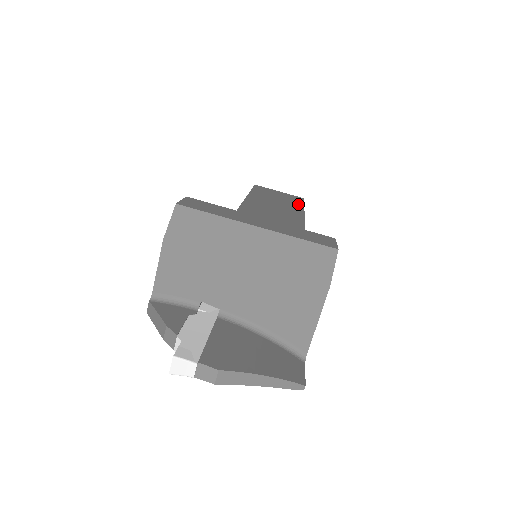
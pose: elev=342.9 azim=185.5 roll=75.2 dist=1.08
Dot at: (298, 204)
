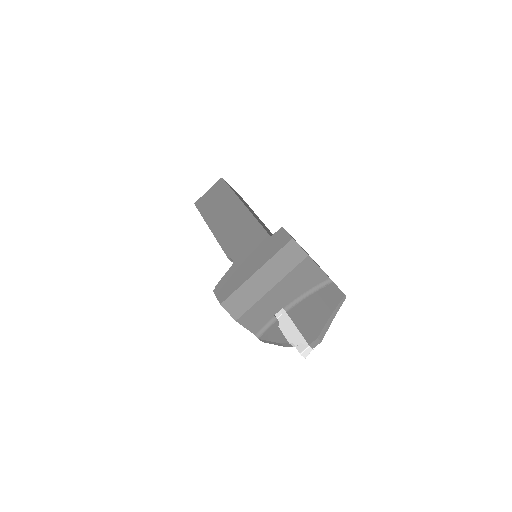
Dot at: (229, 193)
